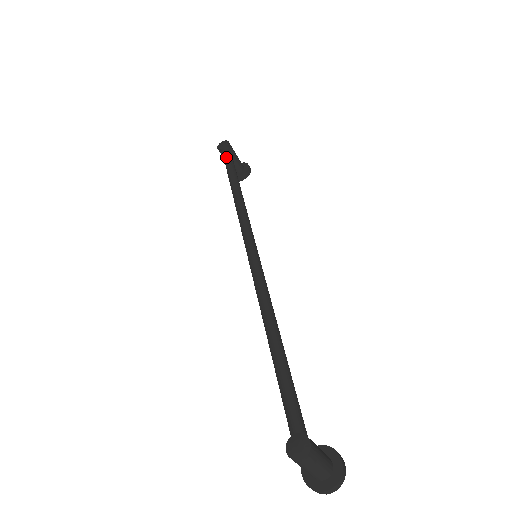
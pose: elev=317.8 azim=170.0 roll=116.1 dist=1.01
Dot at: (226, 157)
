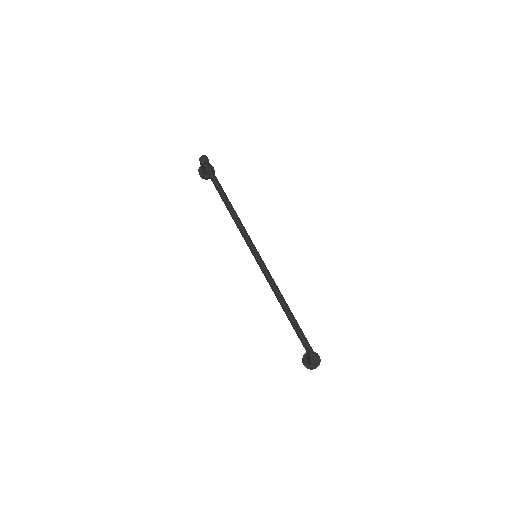
Dot at: (210, 172)
